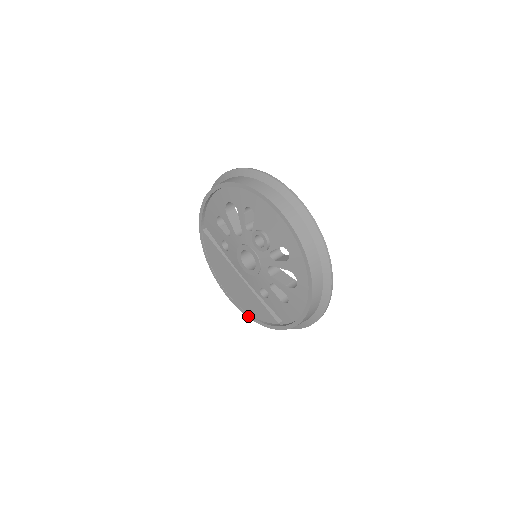
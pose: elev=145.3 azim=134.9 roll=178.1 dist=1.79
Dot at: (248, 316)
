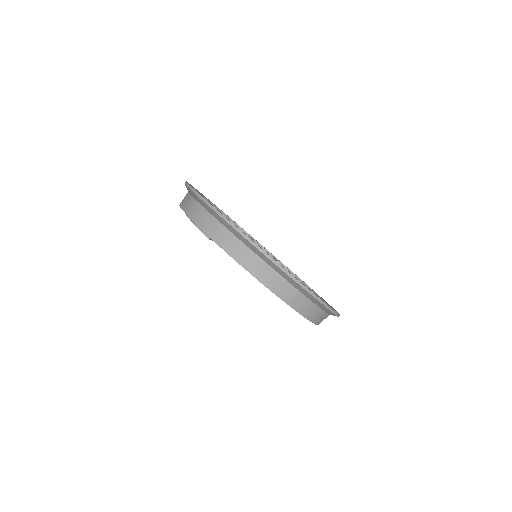
Dot at: occluded
